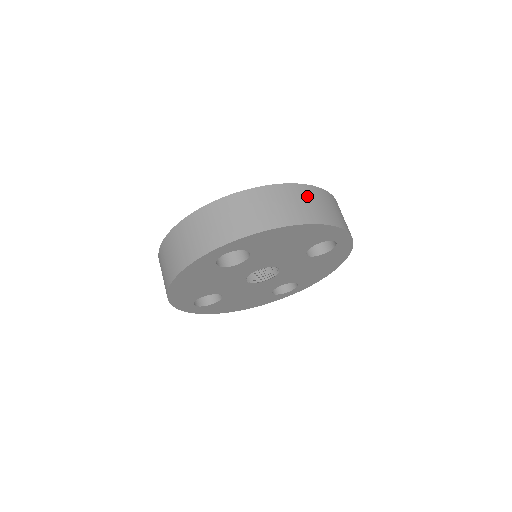
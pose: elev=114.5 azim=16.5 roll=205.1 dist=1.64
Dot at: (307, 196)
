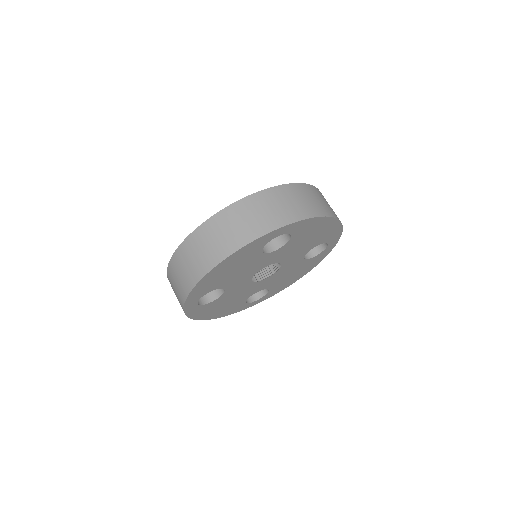
Dot at: occluded
